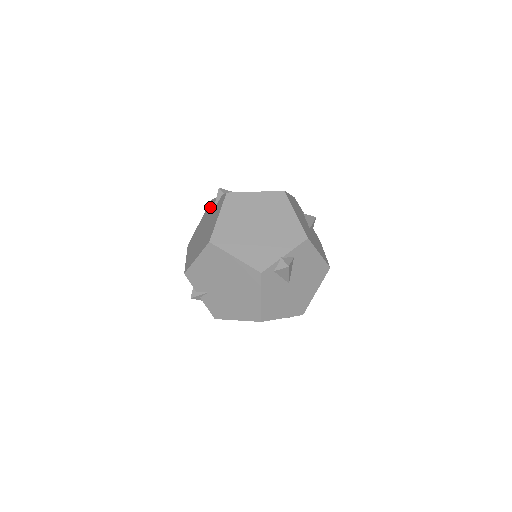
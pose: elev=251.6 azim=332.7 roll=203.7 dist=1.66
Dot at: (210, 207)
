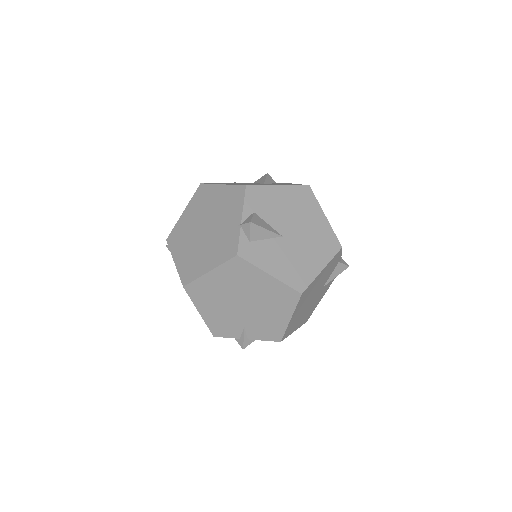
Dot at: occluded
